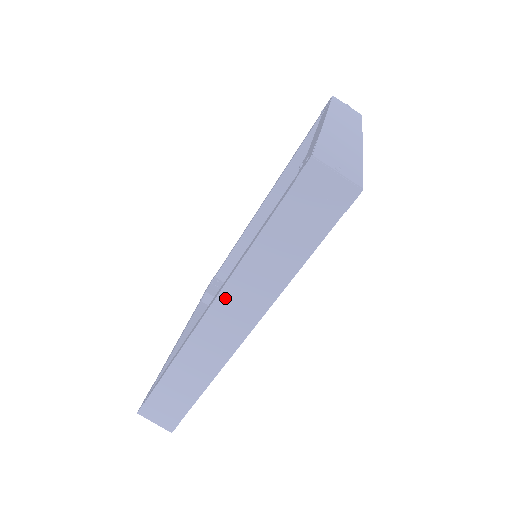
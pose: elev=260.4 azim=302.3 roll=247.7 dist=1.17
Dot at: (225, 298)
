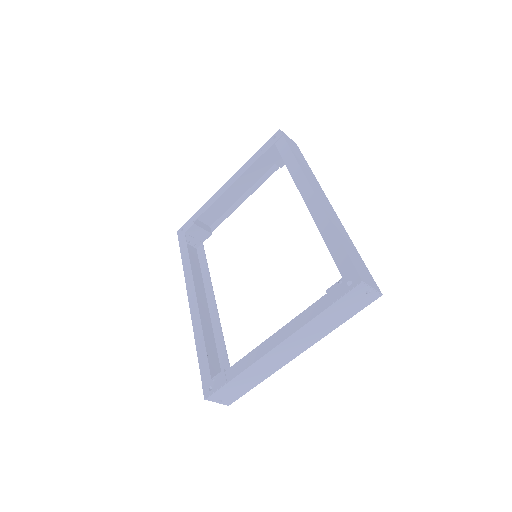
Dot at: occluded
